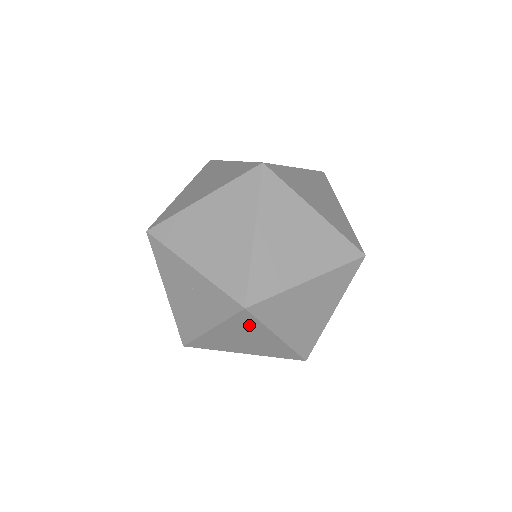
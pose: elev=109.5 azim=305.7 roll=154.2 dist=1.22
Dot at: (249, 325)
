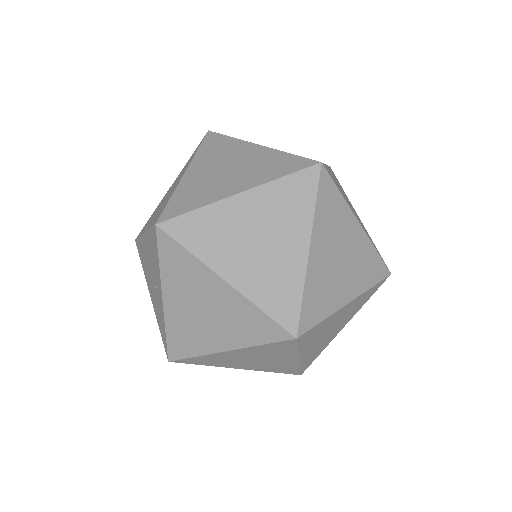
Dot at: occluded
